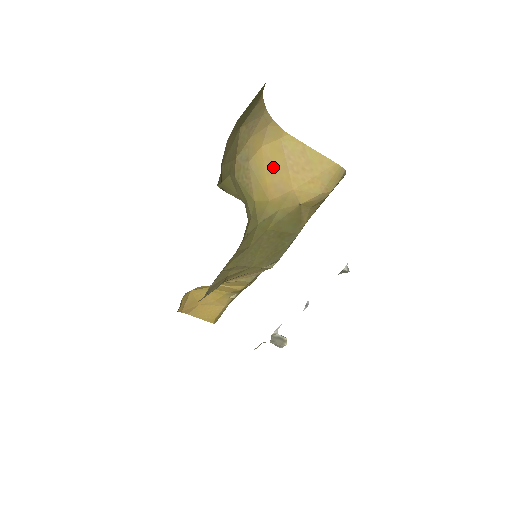
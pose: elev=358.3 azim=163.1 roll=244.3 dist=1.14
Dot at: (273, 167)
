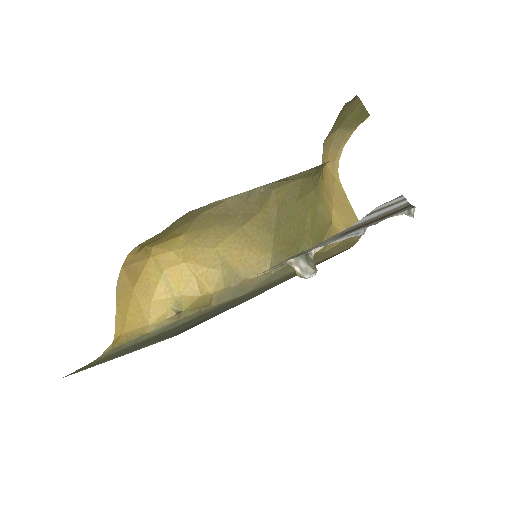
Dot at: (328, 182)
